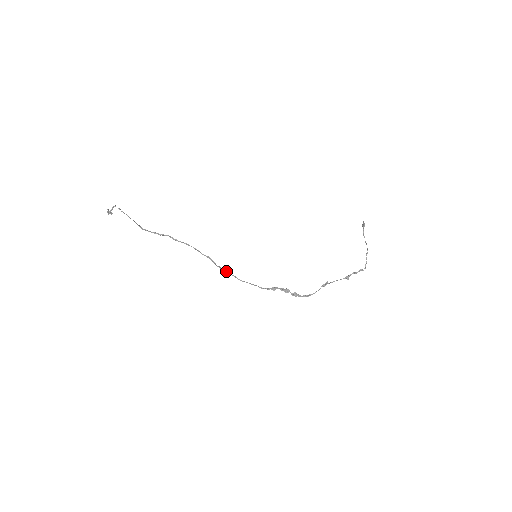
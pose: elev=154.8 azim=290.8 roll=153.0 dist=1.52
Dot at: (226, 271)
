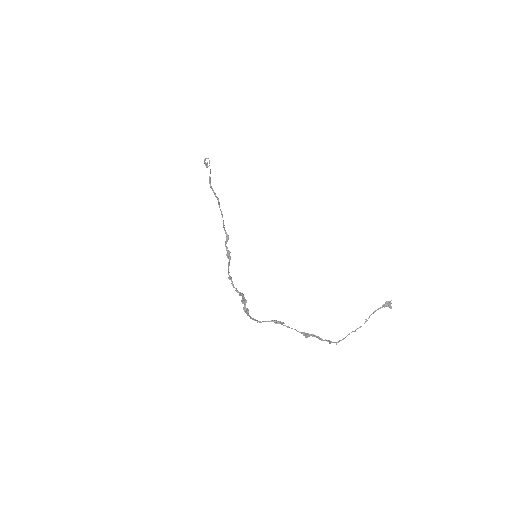
Dot at: (228, 255)
